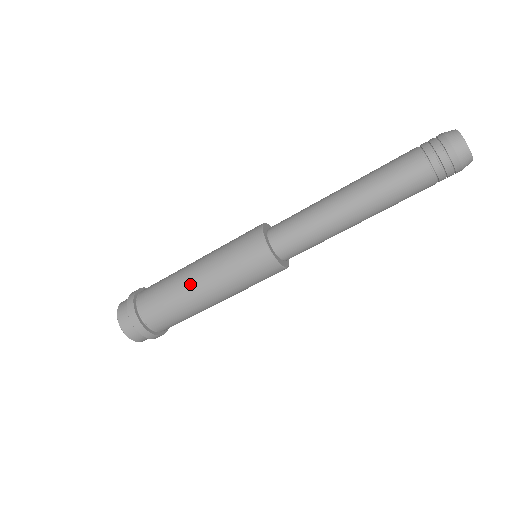
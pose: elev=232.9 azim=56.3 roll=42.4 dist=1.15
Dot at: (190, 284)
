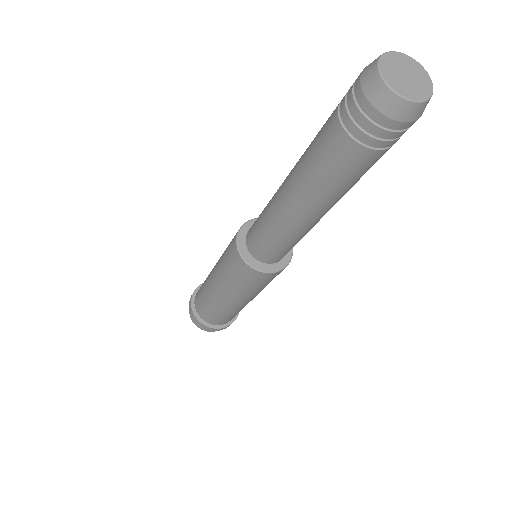
Dot at: (220, 302)
